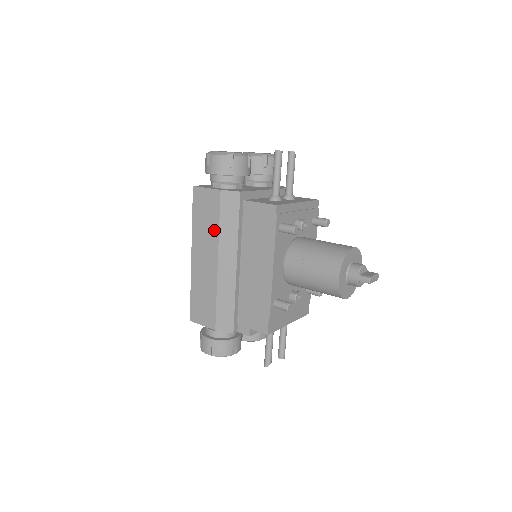
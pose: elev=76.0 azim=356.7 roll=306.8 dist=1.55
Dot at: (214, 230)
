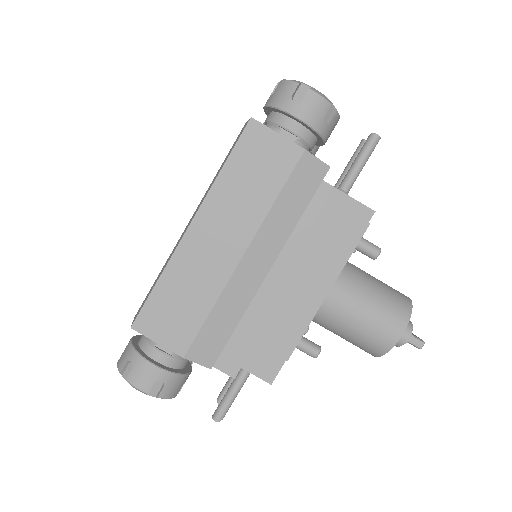
Dot at: (262, 203)
